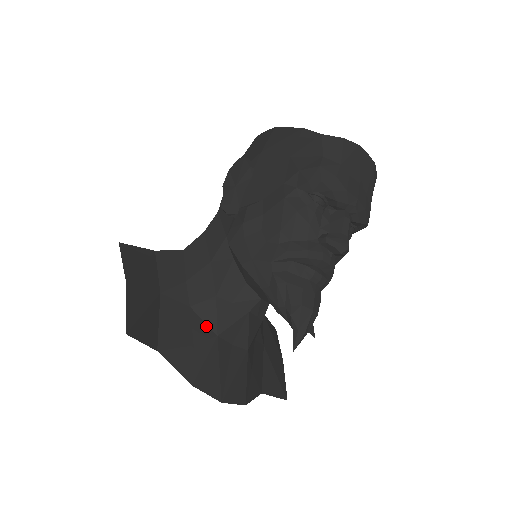
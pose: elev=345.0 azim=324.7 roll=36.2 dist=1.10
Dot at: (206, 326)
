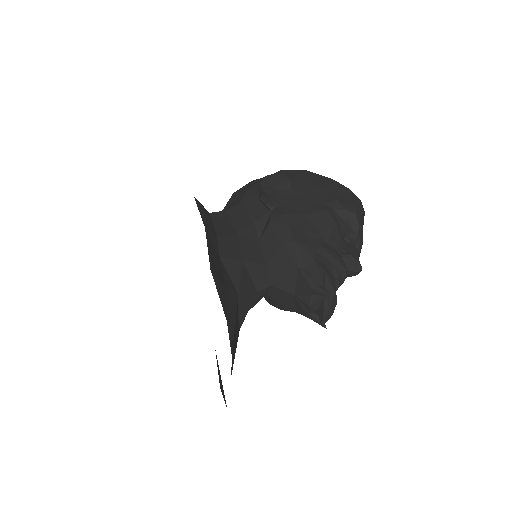
Dot at: (231, 281)
